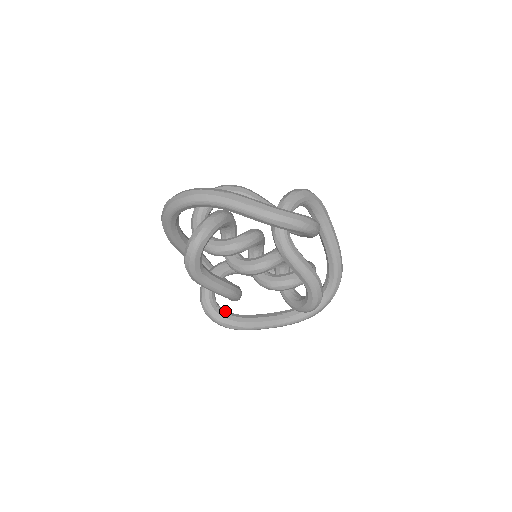
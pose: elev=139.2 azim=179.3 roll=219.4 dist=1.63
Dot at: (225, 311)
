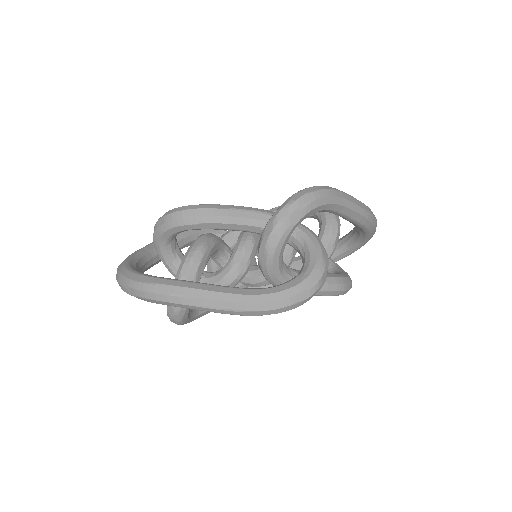
Dot at: occluded
